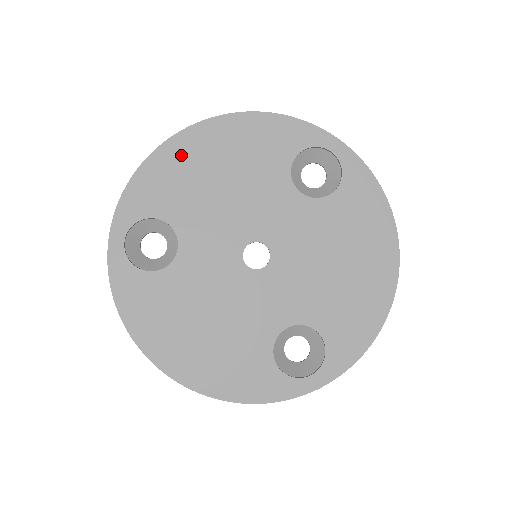
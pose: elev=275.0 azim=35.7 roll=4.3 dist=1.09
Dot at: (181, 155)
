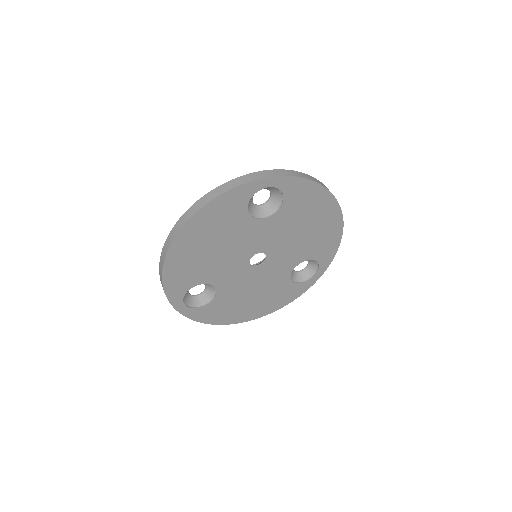
Dot at: (180, 257)
